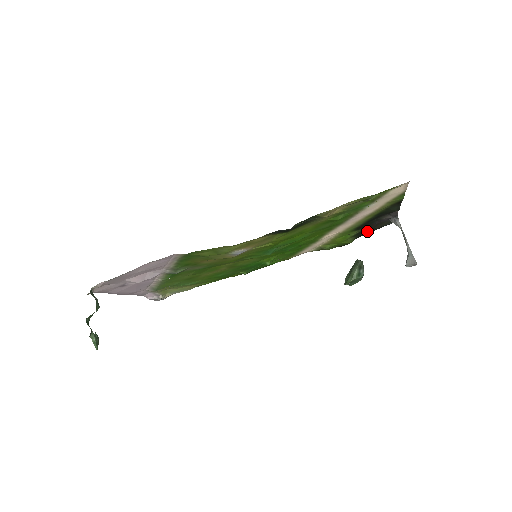
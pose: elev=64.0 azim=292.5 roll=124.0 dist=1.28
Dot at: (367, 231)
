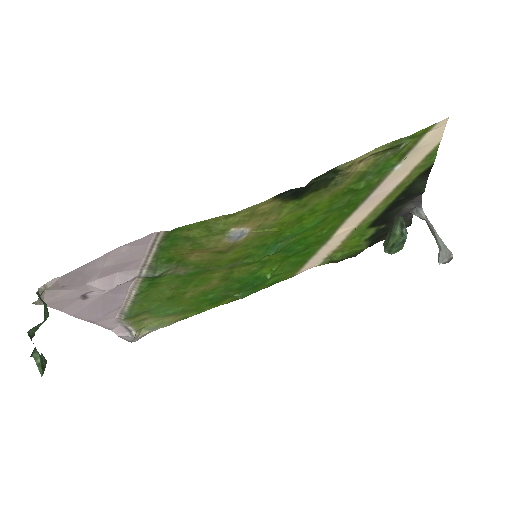
Dot at: (383, 233)
